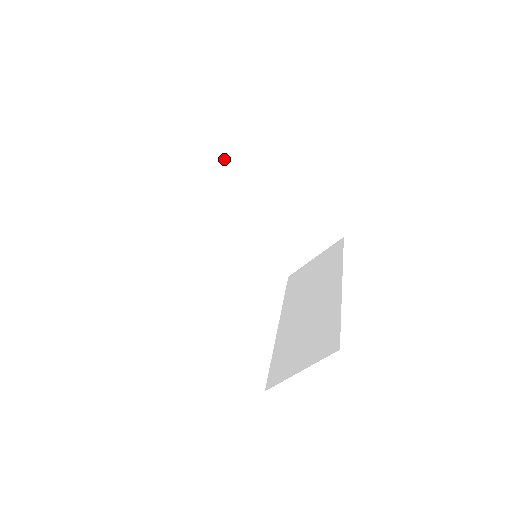
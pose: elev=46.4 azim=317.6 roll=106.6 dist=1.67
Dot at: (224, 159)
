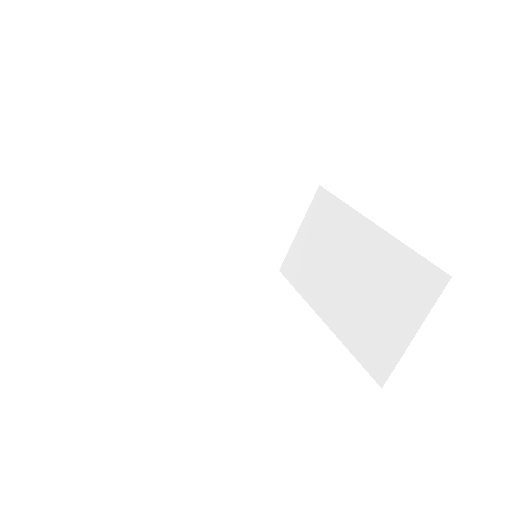
Dot at: (304, 219)
